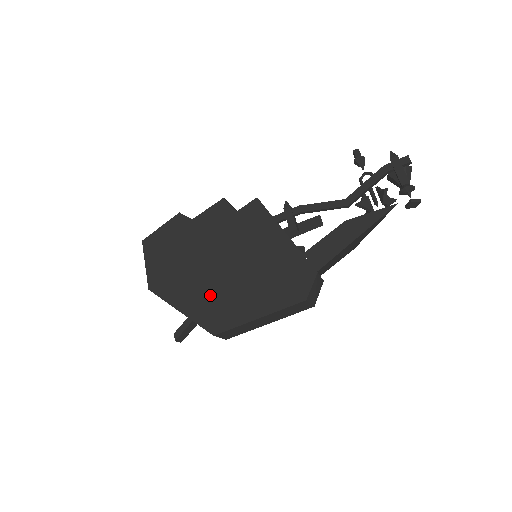
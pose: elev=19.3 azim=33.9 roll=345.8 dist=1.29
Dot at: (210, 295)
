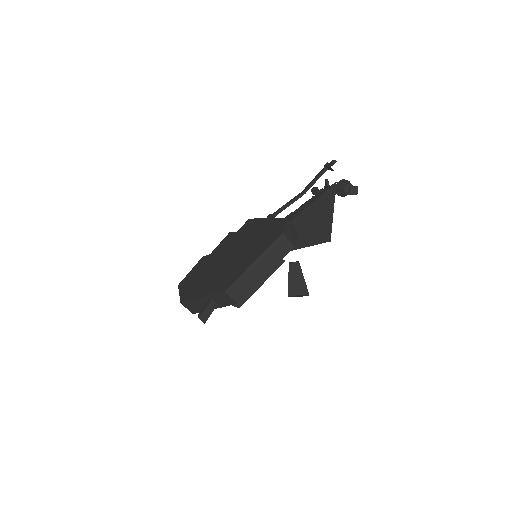
Dot at: (222, 275)
